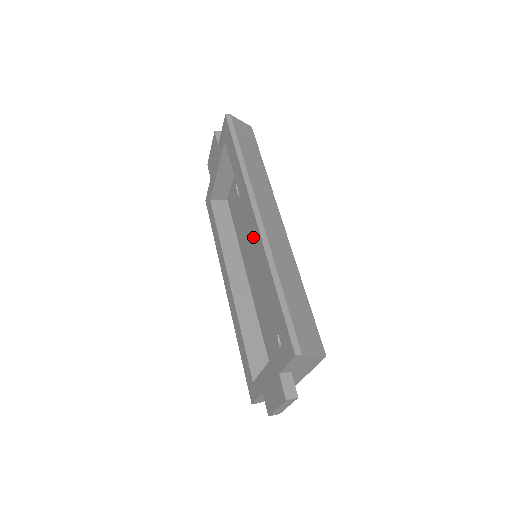
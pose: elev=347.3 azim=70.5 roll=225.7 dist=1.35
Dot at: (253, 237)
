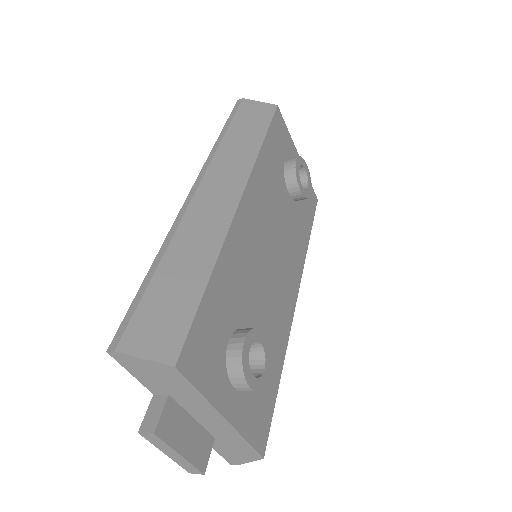
Dot at: occluded
